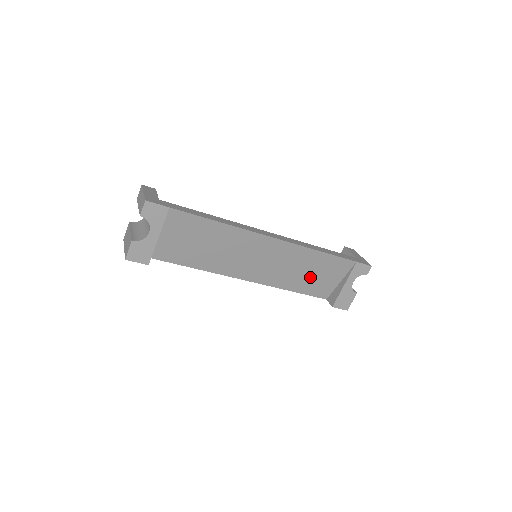
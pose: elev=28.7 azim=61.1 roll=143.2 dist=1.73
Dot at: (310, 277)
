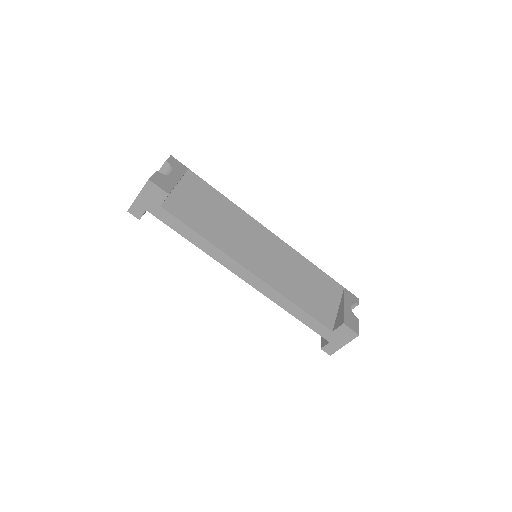
Dot at: (310, 292)
